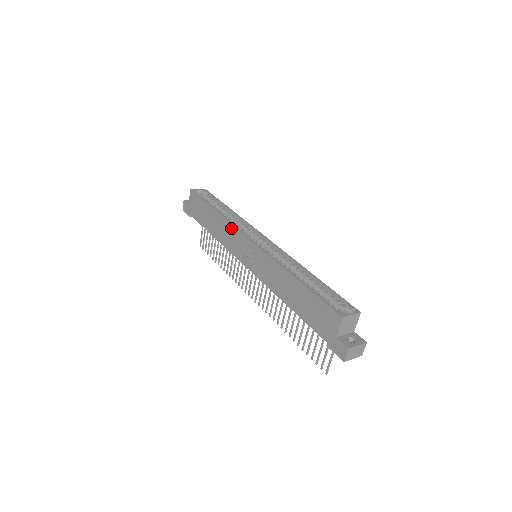
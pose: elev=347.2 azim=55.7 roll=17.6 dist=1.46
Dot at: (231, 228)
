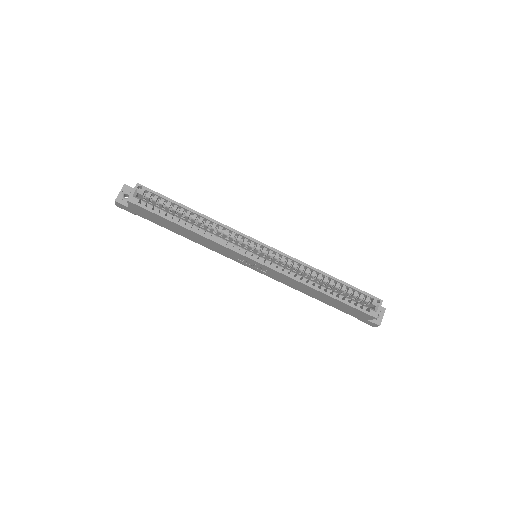
Dot at: (222, 247)
